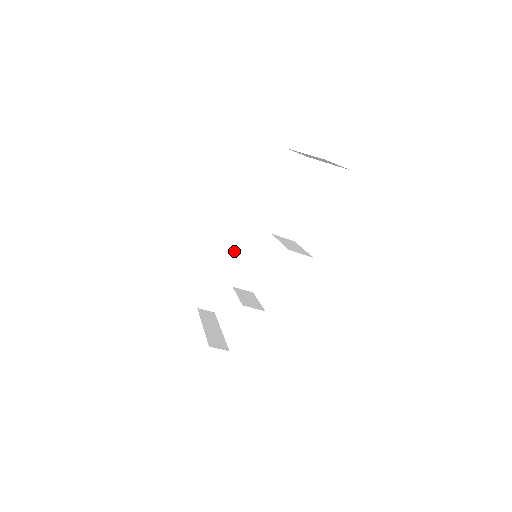
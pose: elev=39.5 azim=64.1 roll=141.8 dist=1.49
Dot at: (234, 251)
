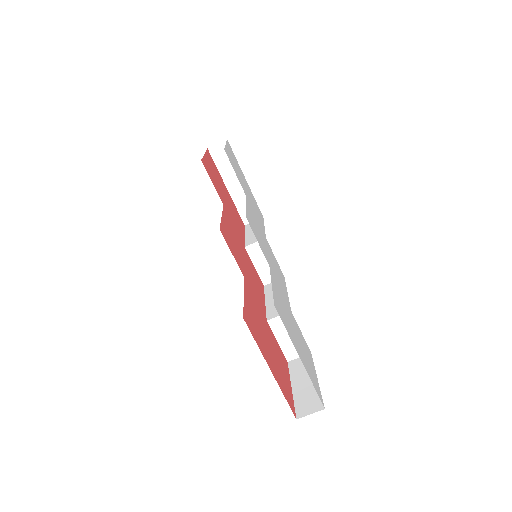
Dot at: (269, 308)
